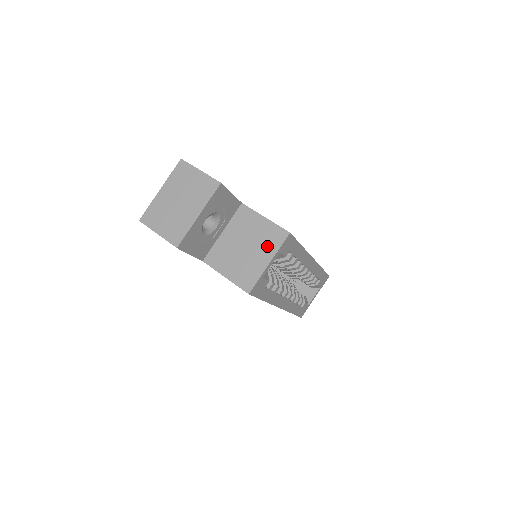
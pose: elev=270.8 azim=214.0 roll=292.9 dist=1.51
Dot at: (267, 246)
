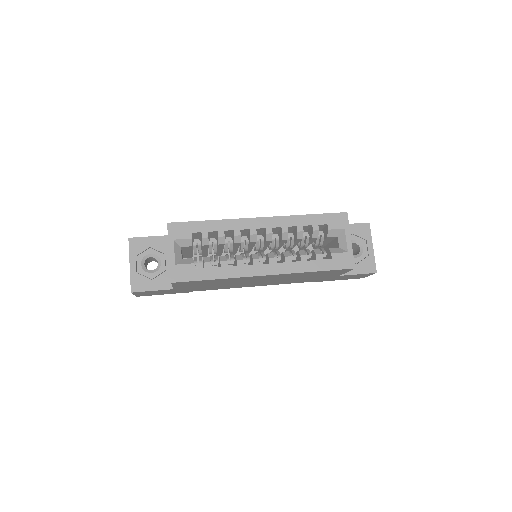
Dot at: occluded
